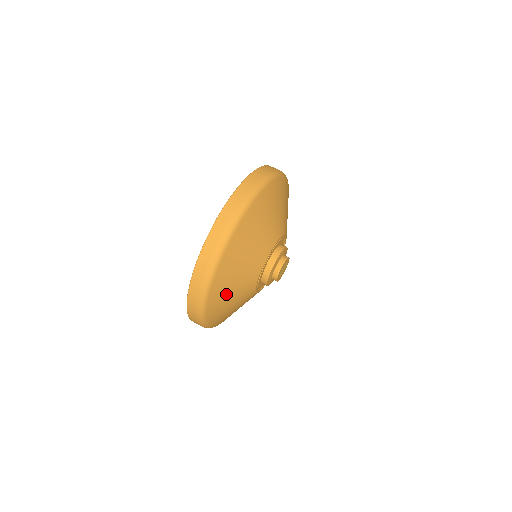
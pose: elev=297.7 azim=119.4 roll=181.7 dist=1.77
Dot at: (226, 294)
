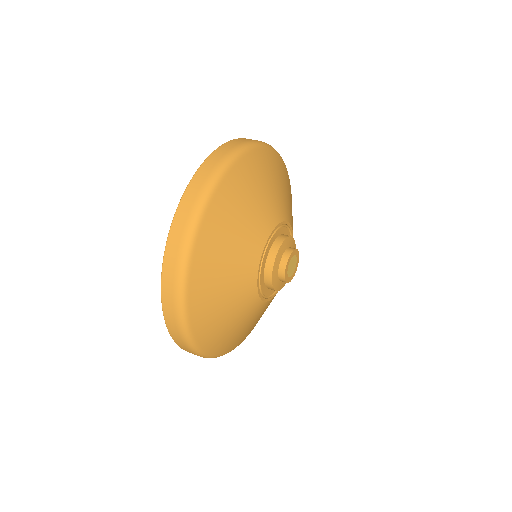
Dot at: (218, 261)
